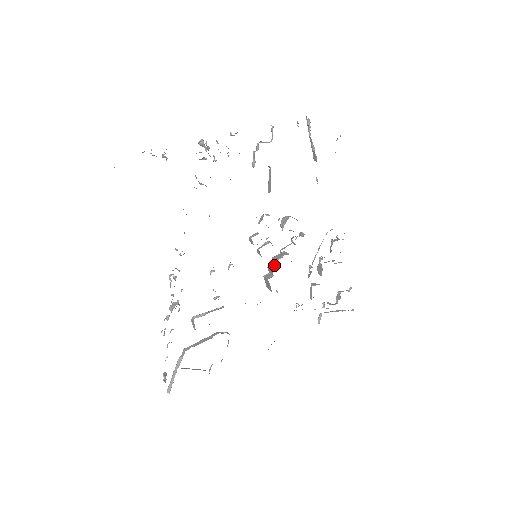
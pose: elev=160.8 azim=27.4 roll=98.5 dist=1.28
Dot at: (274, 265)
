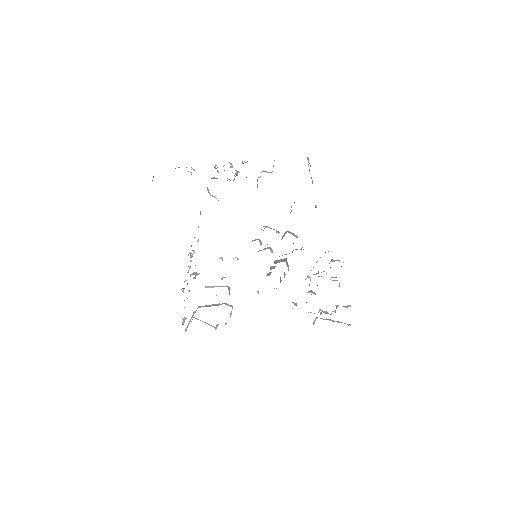
Dot at: occluded
